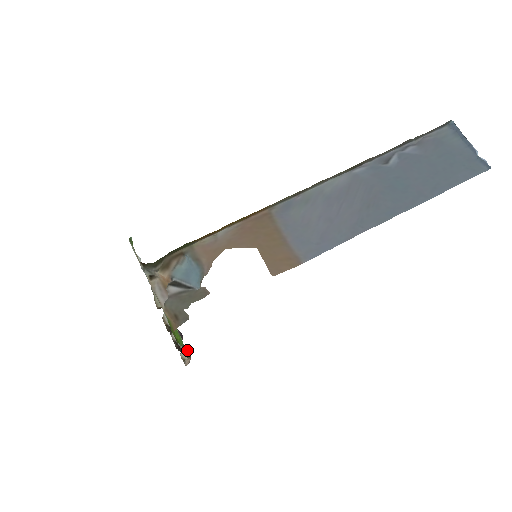
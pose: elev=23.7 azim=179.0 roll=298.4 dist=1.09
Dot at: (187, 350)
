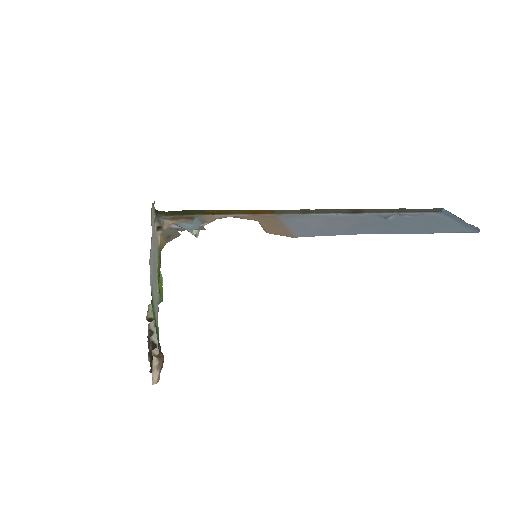
Dot at: (160, 354)
